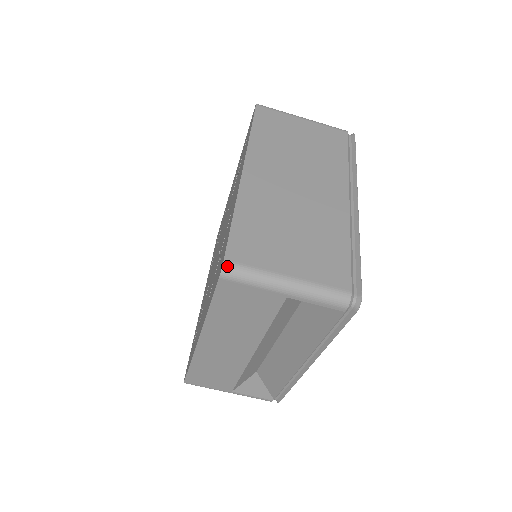
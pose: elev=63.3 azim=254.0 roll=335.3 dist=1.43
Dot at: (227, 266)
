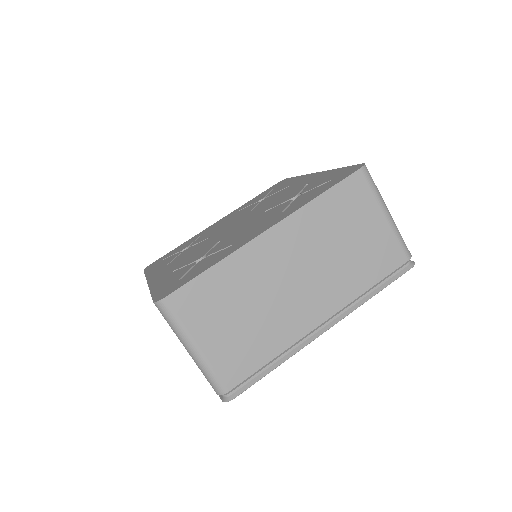
Dot at: (162, 304)
